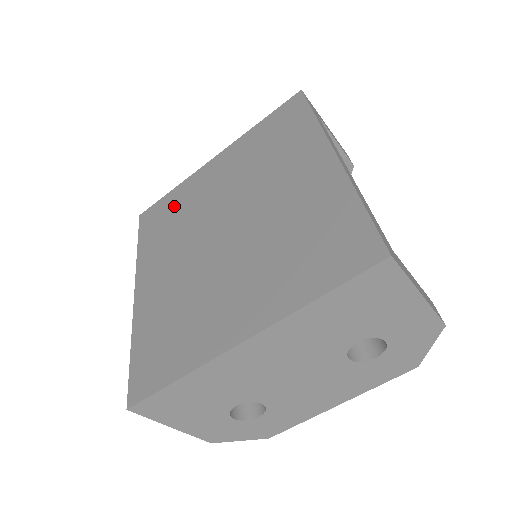
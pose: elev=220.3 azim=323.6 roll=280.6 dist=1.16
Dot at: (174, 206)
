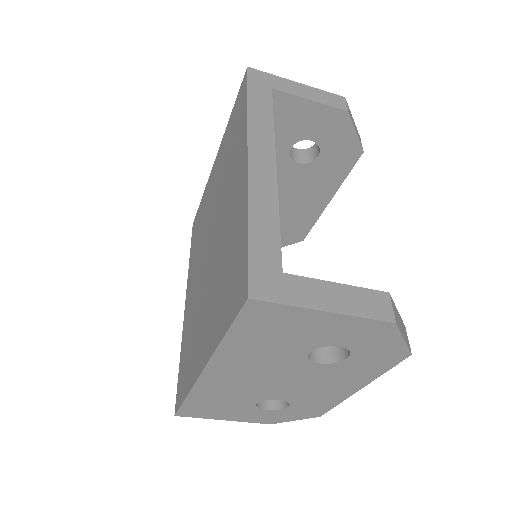
Dot at: (200, 216)
